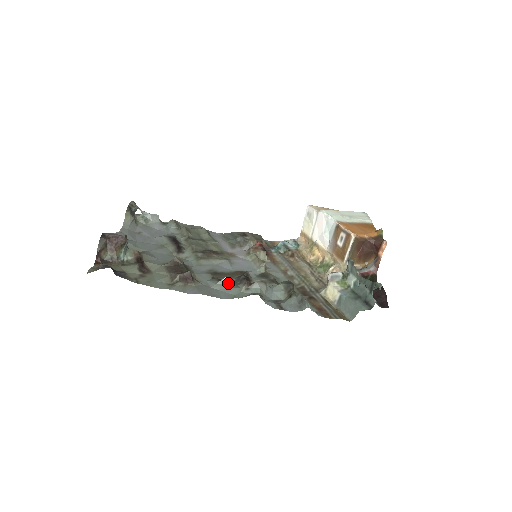
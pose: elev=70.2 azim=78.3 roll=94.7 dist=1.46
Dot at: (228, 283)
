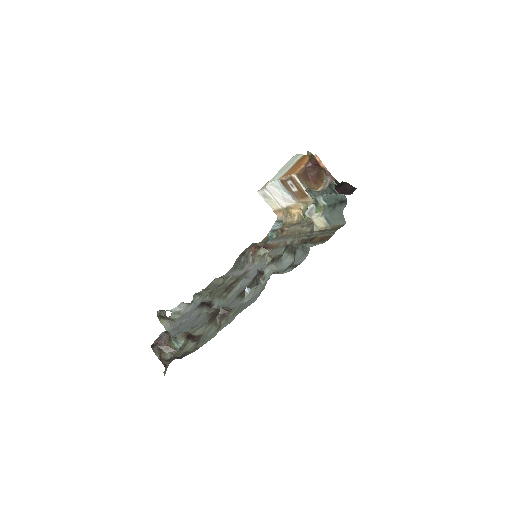
Dot at: (251, 289)
